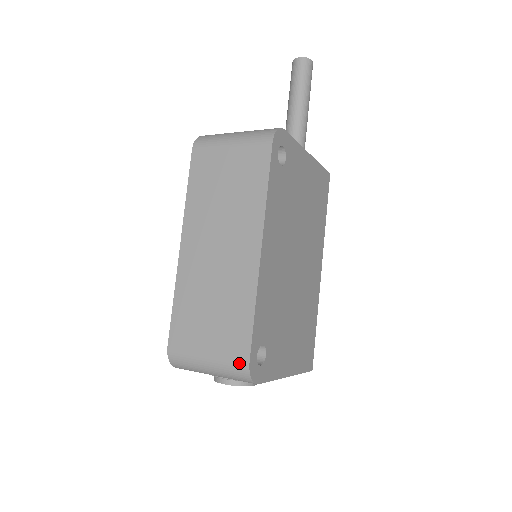
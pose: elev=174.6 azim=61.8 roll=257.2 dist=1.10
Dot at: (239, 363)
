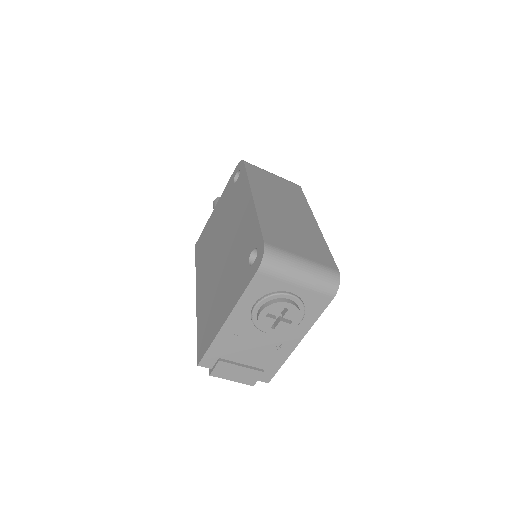
Dot at: (332, 269)
